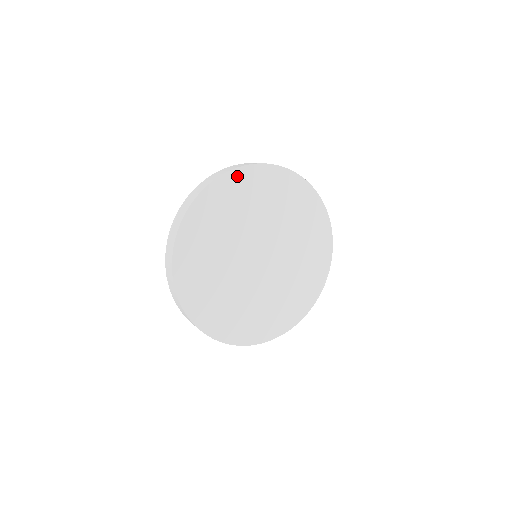
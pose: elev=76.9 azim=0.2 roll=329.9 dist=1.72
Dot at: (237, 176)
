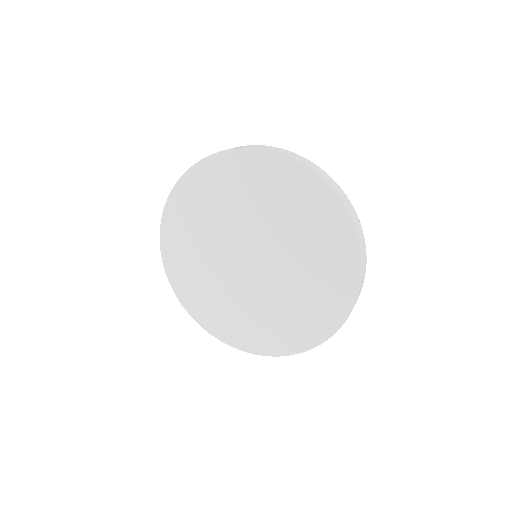
Dot at: (190, 179)
